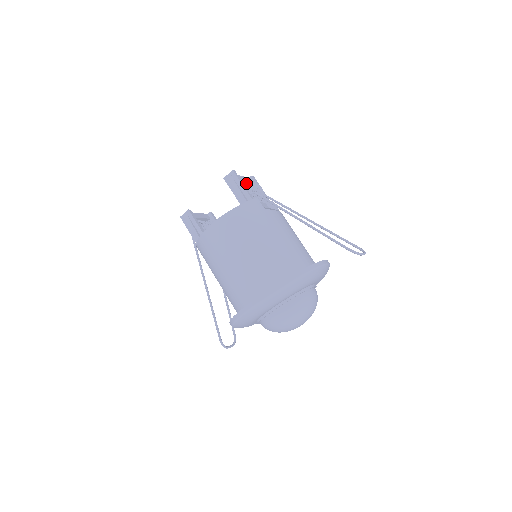
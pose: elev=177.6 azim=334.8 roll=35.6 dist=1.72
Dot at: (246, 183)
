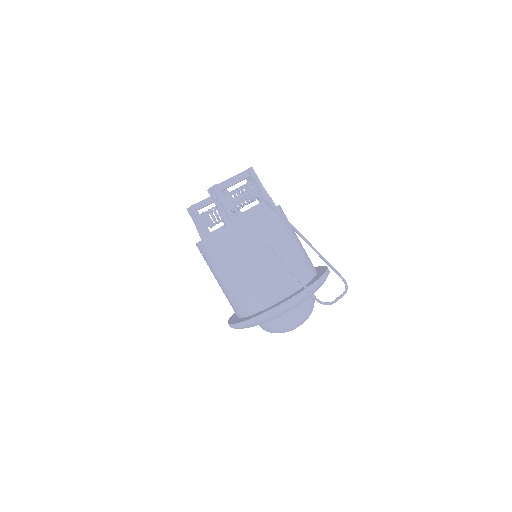
Dot at: occluded
